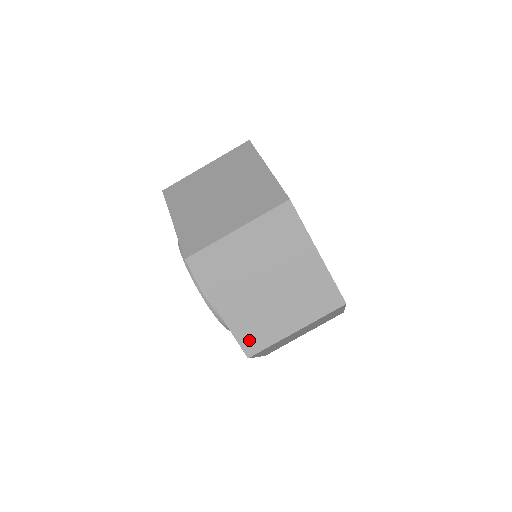
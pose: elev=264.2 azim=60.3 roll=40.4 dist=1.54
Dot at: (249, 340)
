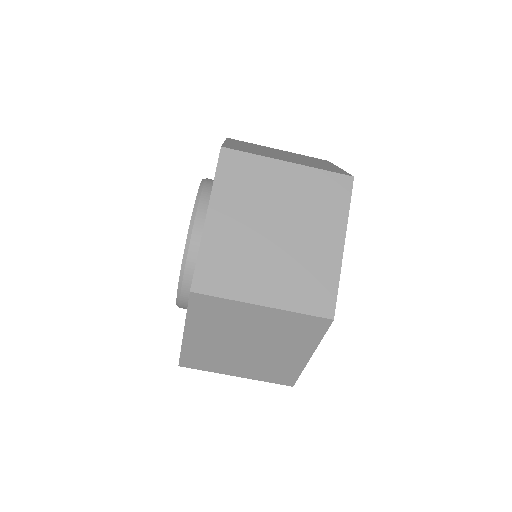
Dot at: (209, 273)
